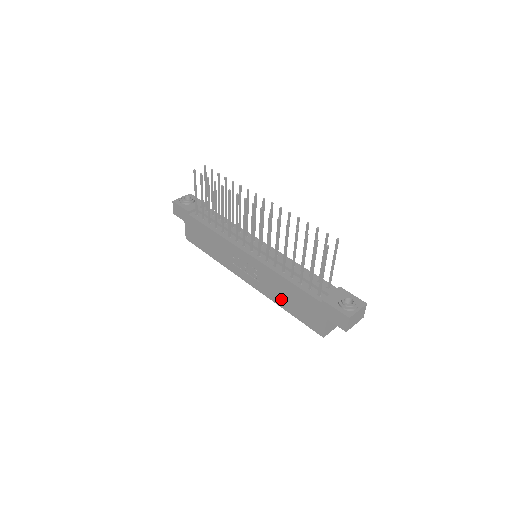
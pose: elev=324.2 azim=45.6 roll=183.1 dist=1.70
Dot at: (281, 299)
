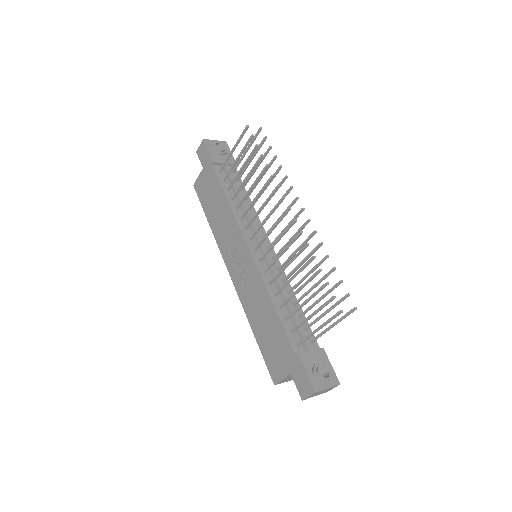
Dot at: (255, 318)
